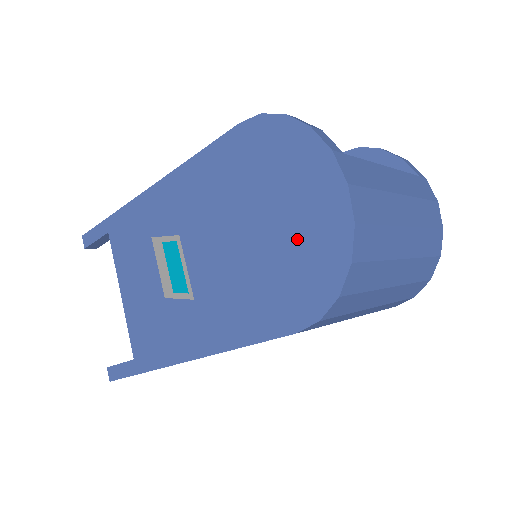
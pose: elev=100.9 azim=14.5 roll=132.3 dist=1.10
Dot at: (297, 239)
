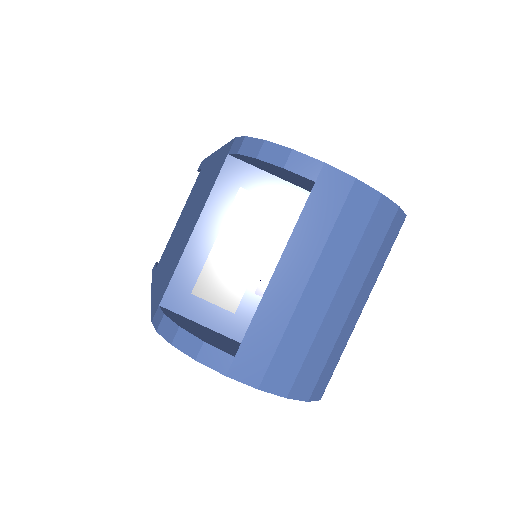
Dot at: occluded
